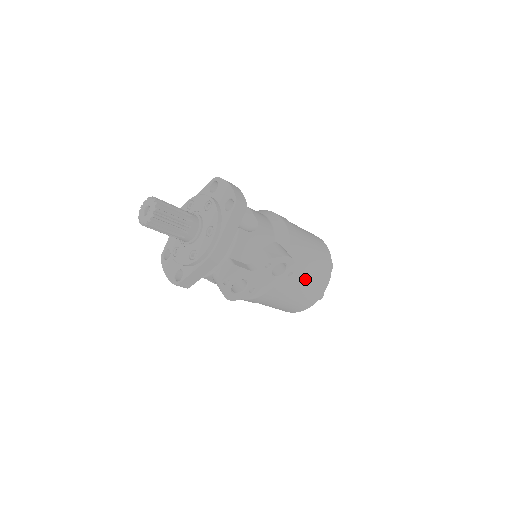
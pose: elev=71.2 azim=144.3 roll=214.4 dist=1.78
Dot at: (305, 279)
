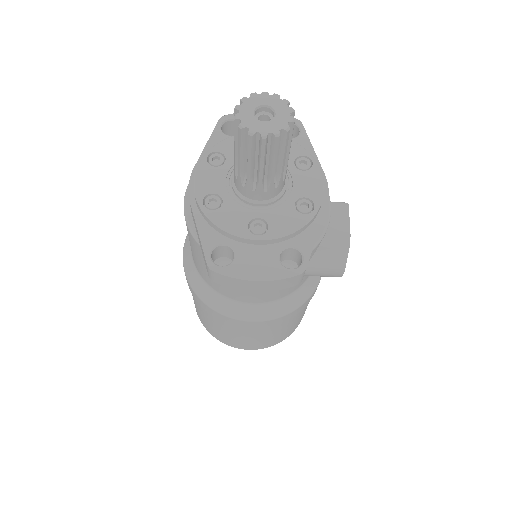
Dot at: occluded
